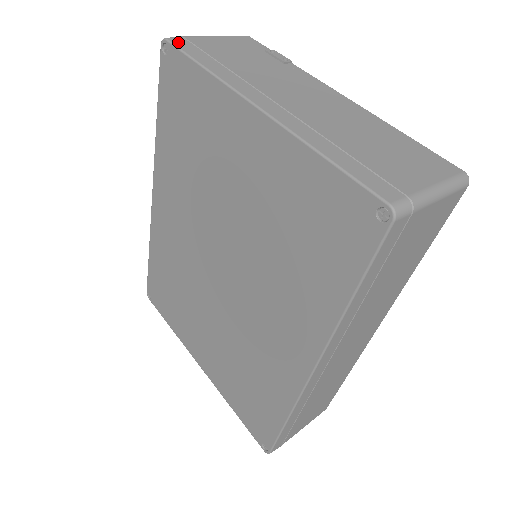
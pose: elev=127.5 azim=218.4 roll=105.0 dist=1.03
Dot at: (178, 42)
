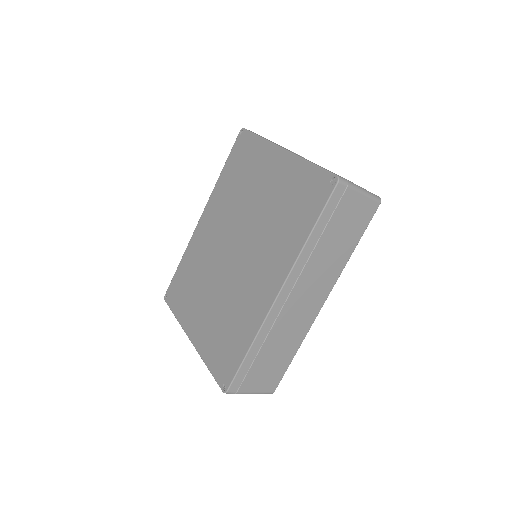
Dot at: (249, 130)
